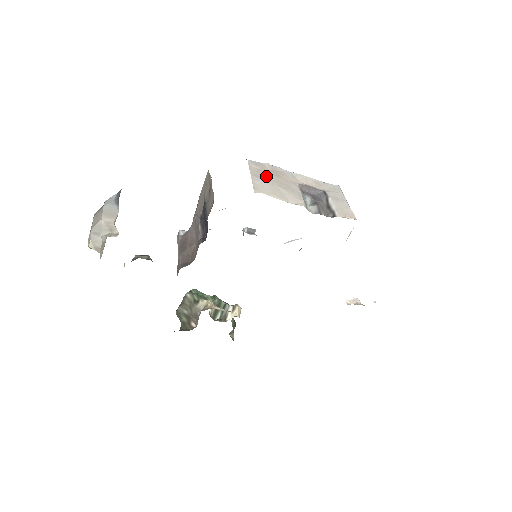
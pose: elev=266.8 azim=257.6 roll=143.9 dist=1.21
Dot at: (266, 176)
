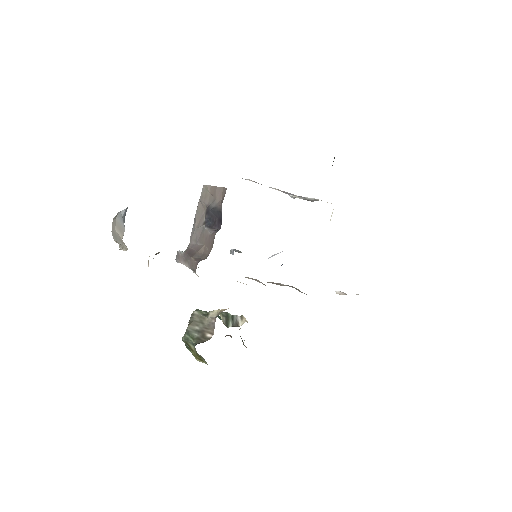
Dot at: occluded
